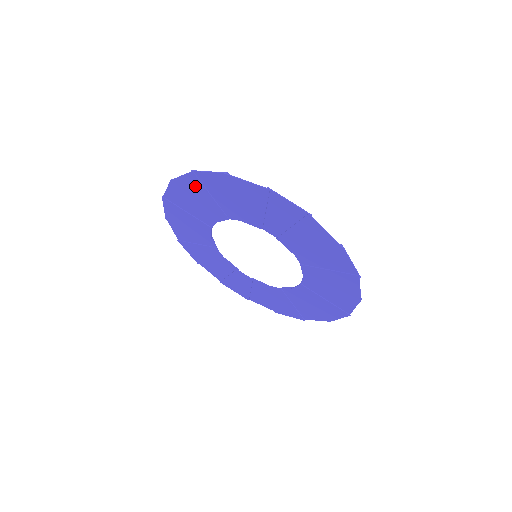
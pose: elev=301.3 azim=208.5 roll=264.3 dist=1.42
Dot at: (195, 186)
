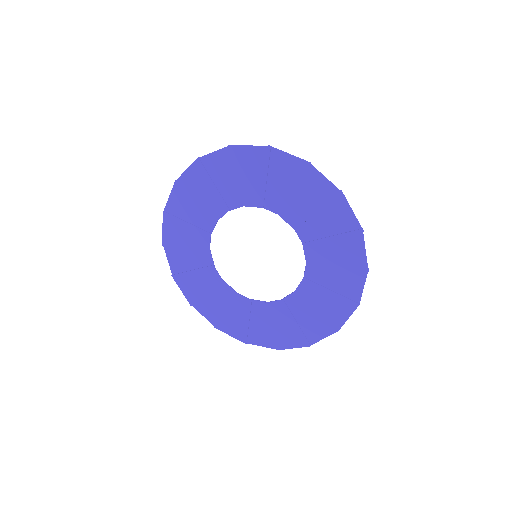
Dot at: (174, 226)
